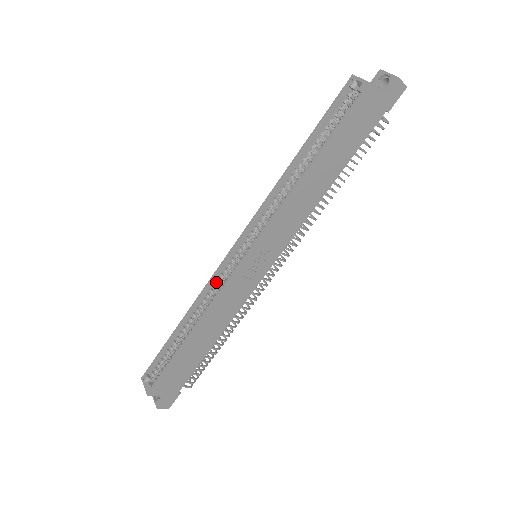
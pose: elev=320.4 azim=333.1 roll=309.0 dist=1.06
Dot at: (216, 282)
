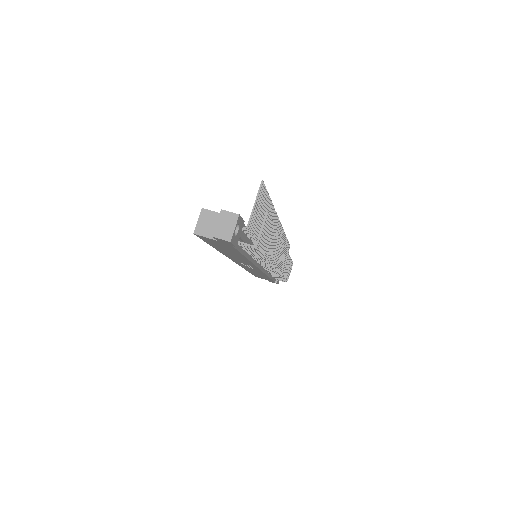
Dot at: occluded
